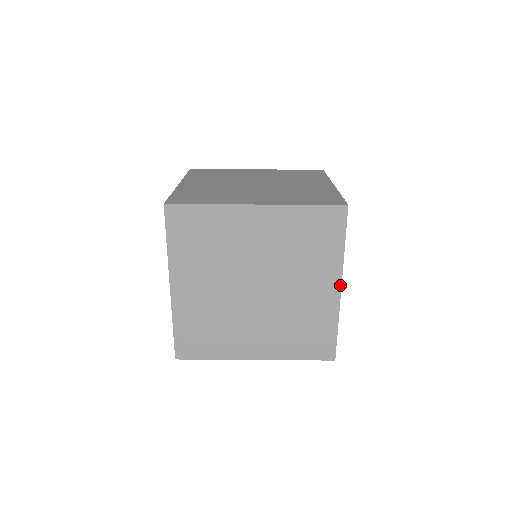
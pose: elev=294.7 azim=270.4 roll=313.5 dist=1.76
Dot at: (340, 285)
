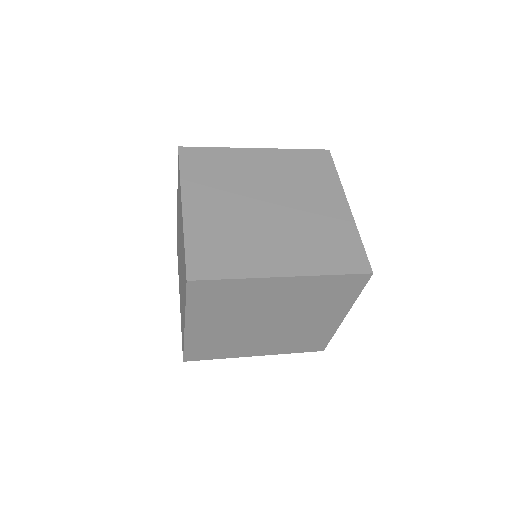
Dot at: (347, 202)
